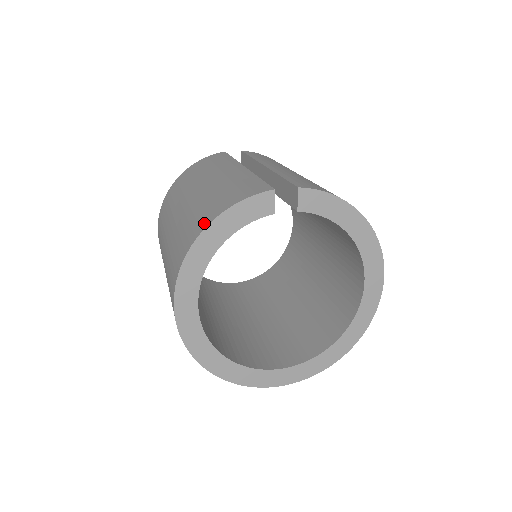
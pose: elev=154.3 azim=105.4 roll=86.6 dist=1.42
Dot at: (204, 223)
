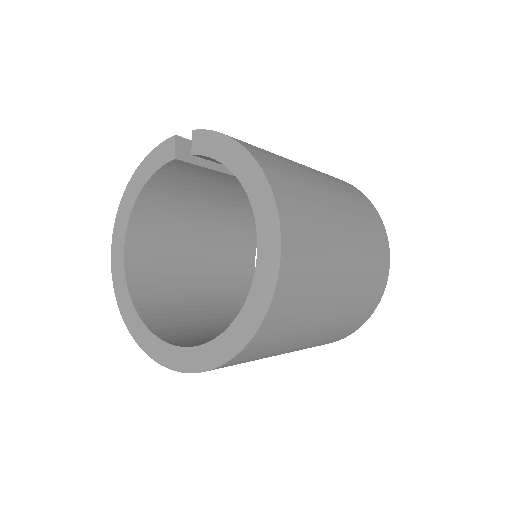
Dot at: occluded
